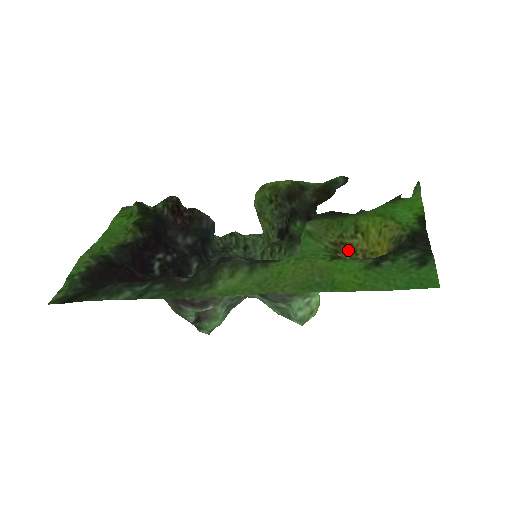
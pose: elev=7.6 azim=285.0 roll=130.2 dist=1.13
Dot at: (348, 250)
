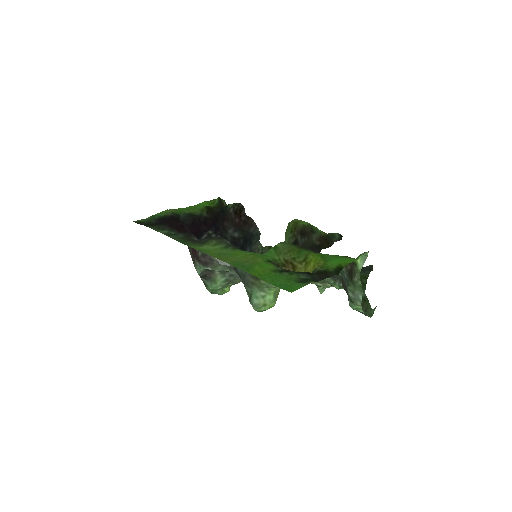
Dot at: (292, 269)
